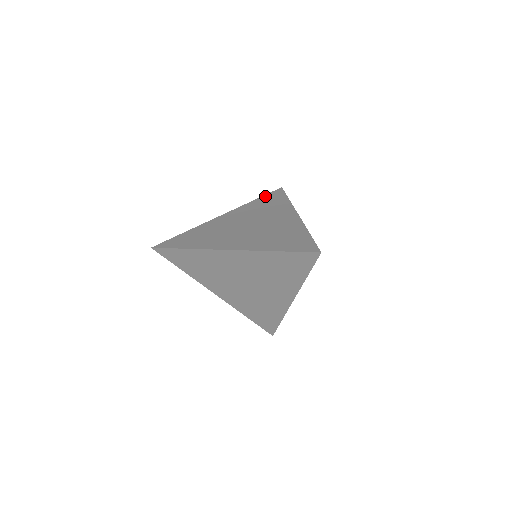
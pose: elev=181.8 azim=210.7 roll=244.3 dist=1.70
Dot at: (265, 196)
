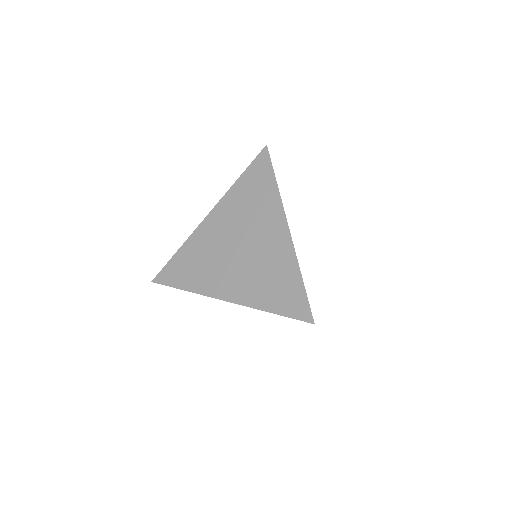
Dot at: (249, 170)
